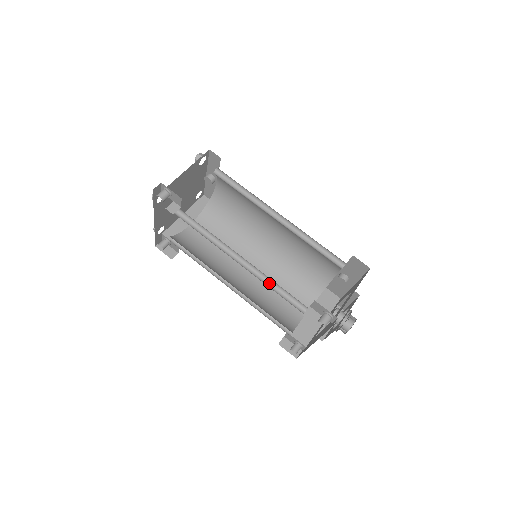
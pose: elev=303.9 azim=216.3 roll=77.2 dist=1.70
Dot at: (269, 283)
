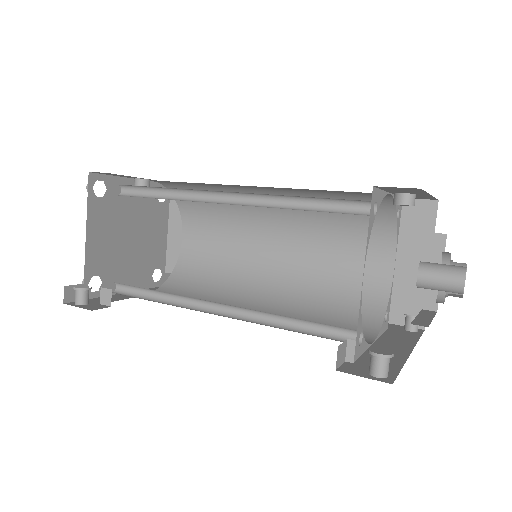
Dot at: (277, 318)
